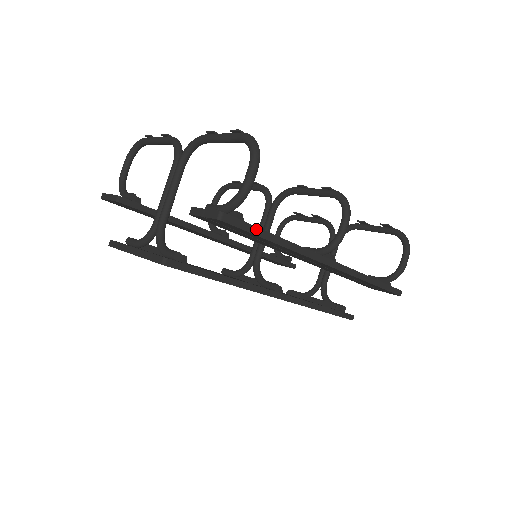
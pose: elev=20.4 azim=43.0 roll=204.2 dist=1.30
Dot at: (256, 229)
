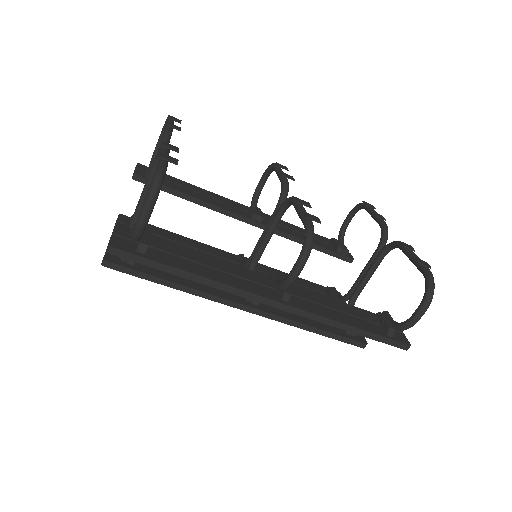
Dot at: (156, 263)
